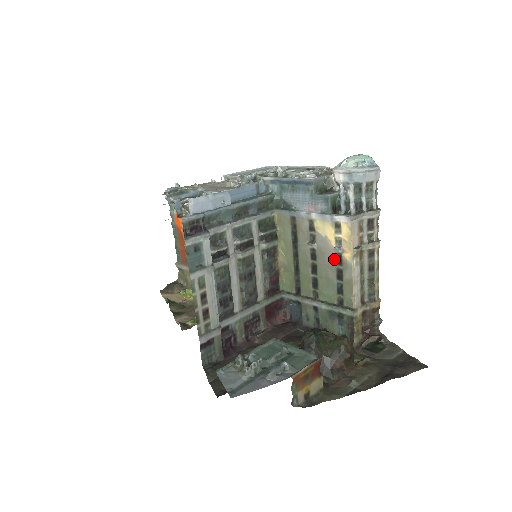
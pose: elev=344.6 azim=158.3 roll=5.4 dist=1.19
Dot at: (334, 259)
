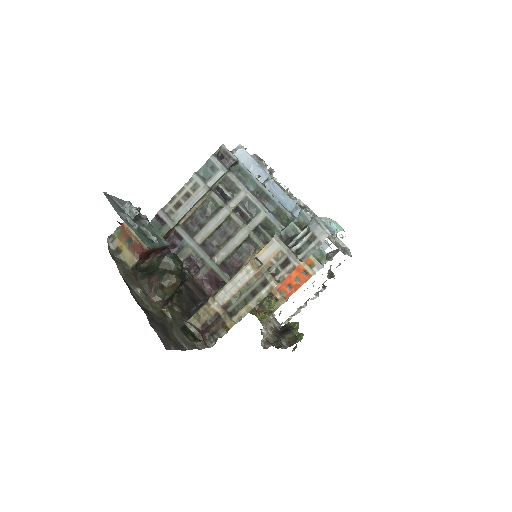
Dot at: occluded
